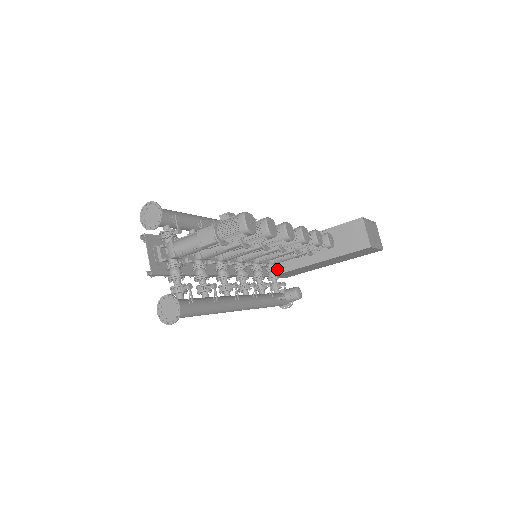
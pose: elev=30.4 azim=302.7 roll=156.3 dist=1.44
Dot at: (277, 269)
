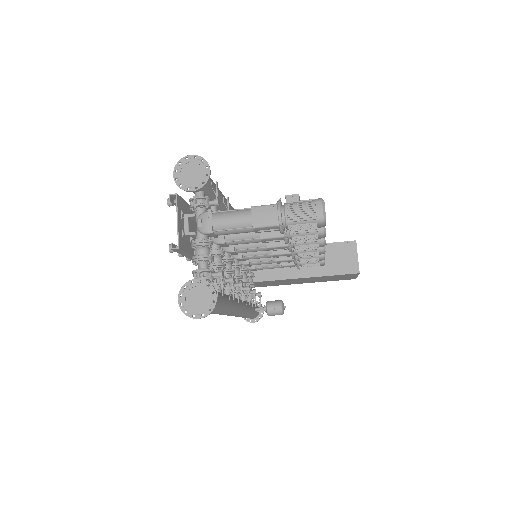
Dot at: (254, 276)
